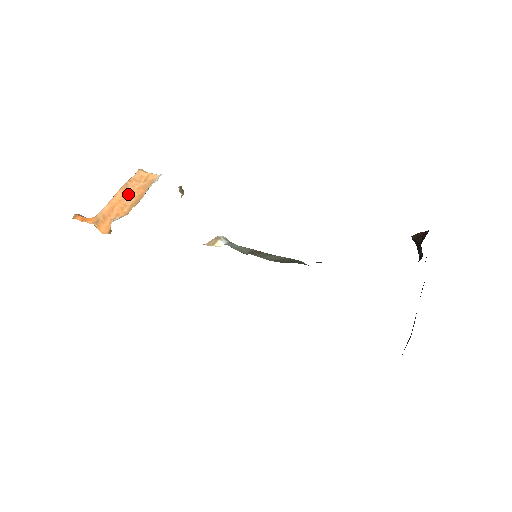
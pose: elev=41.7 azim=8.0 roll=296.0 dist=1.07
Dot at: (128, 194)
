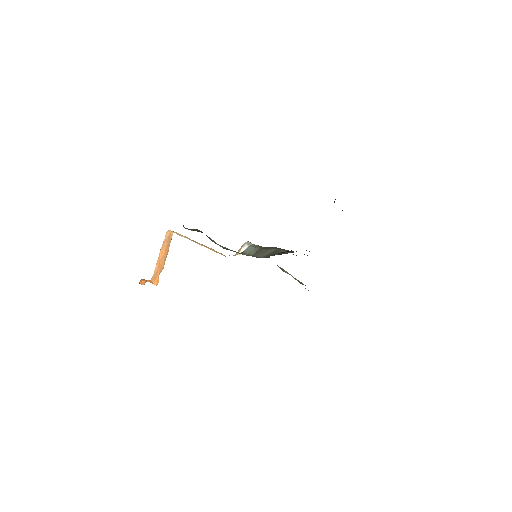
Dot at: (164, 253)
